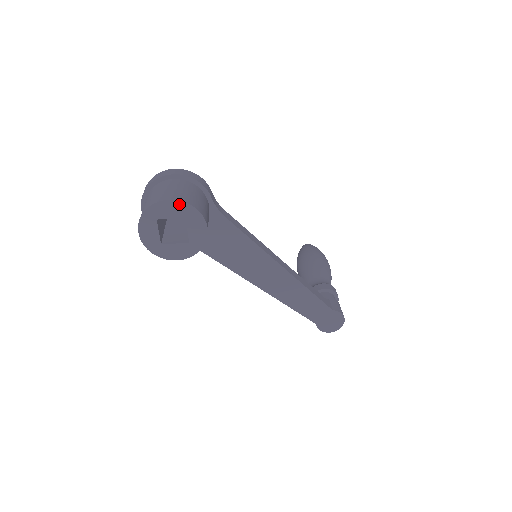
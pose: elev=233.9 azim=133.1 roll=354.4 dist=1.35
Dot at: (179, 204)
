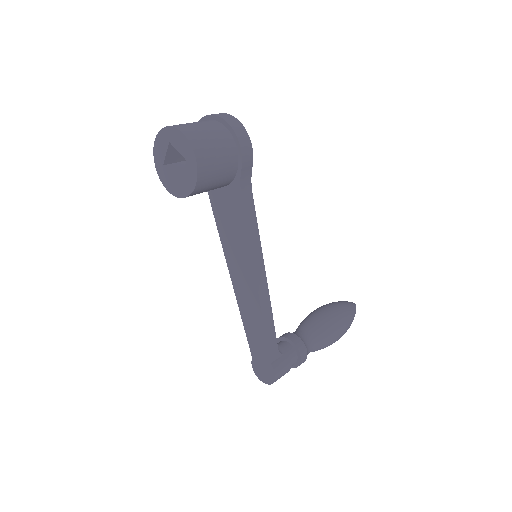
Dot at: (188, 144)
